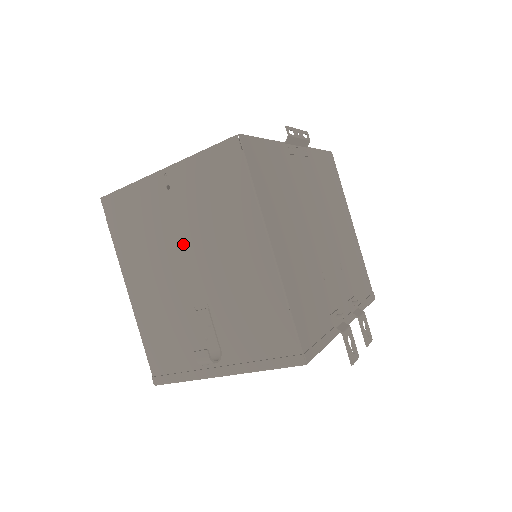
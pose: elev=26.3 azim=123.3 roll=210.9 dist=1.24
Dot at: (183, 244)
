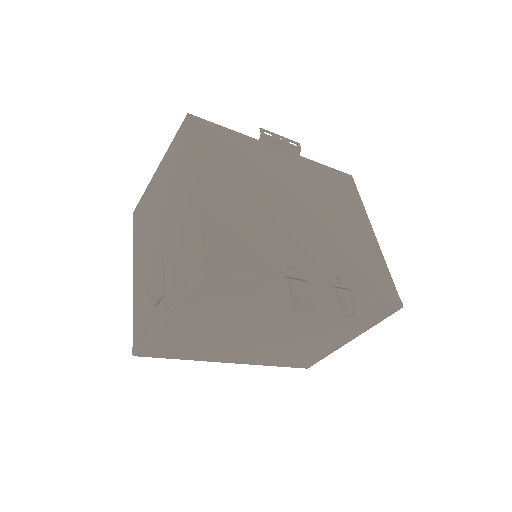
Dot at: (159, 215)
